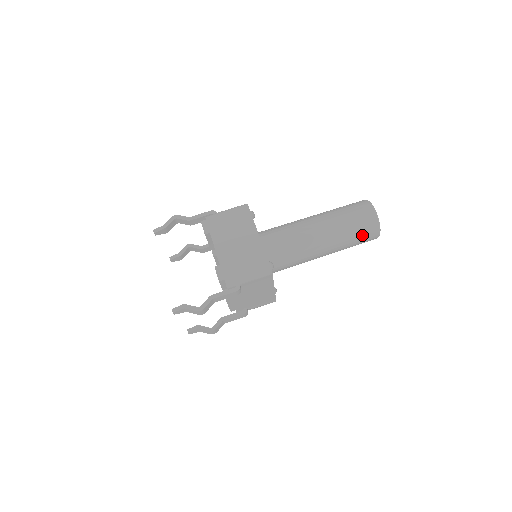
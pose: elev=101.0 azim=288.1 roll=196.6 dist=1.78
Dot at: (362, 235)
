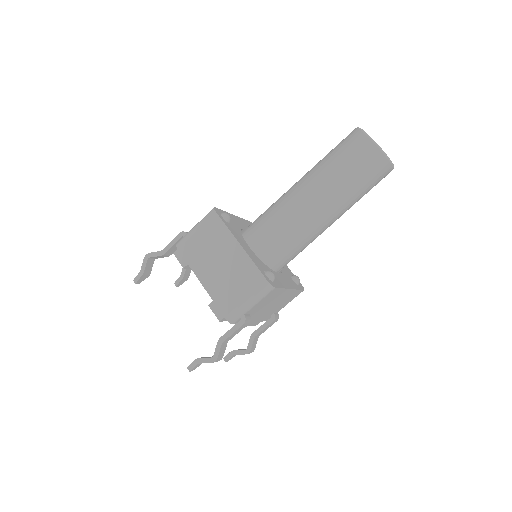
Dot at: (369, 180)
